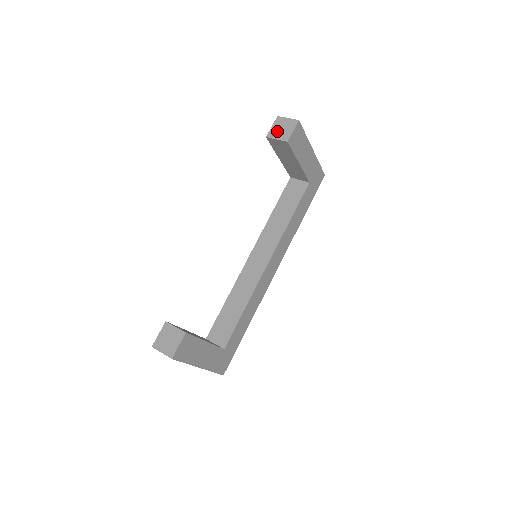
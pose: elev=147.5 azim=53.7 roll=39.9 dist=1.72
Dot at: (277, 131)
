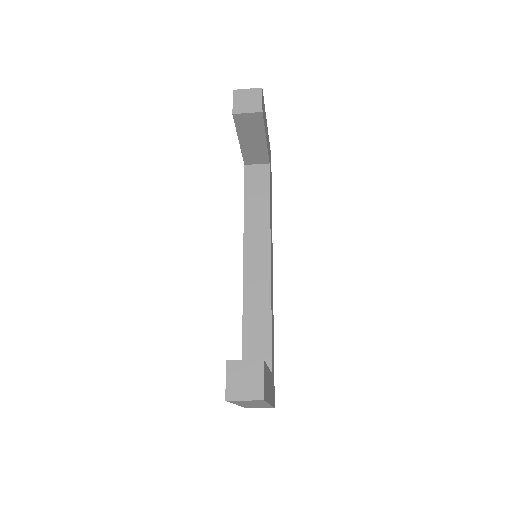
Dot at: (243, 105)
